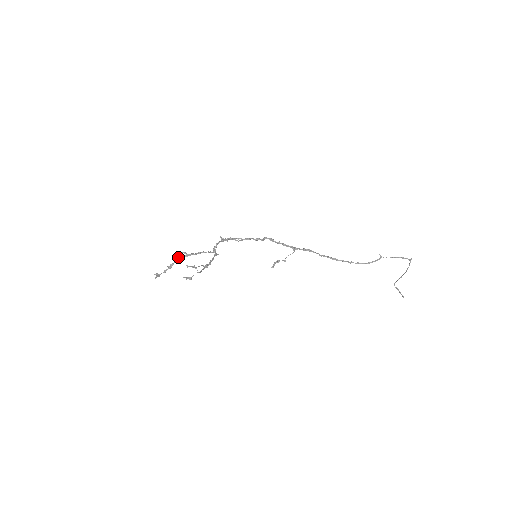
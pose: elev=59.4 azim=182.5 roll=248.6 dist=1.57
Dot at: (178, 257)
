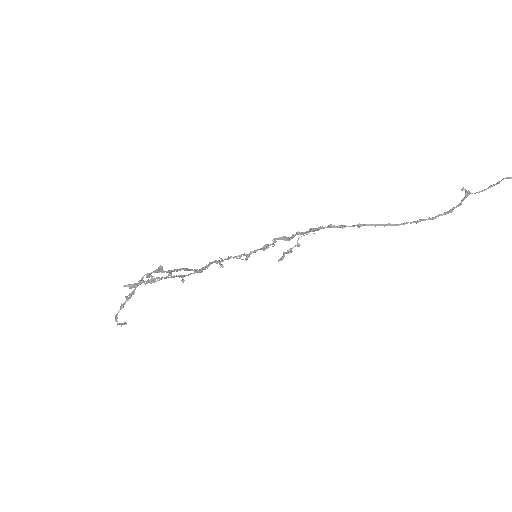
Dot at: (139, 282)
